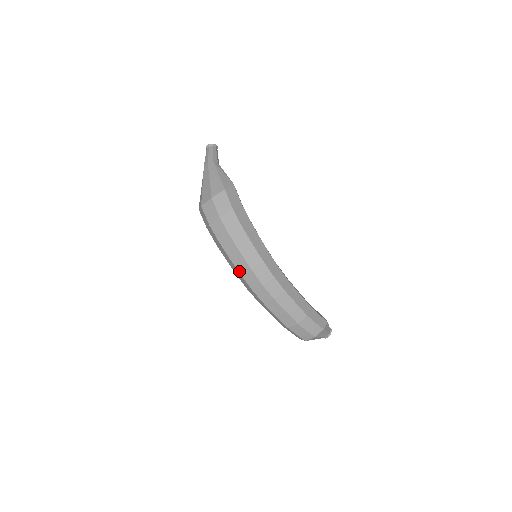
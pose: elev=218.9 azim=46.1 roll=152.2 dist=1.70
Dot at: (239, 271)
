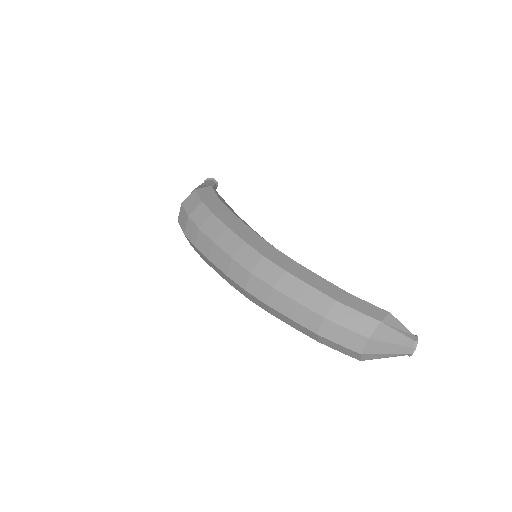
Dot at: (222, 270)
